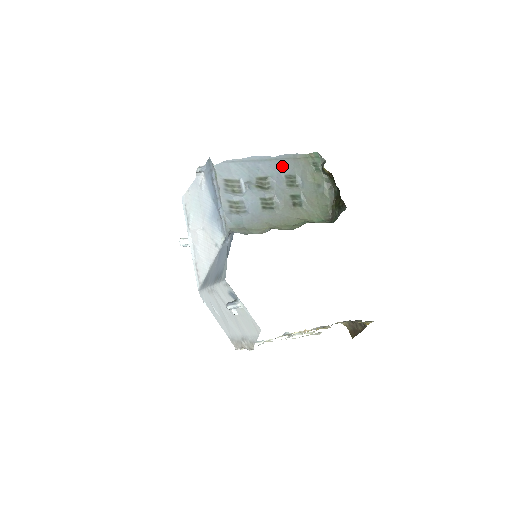
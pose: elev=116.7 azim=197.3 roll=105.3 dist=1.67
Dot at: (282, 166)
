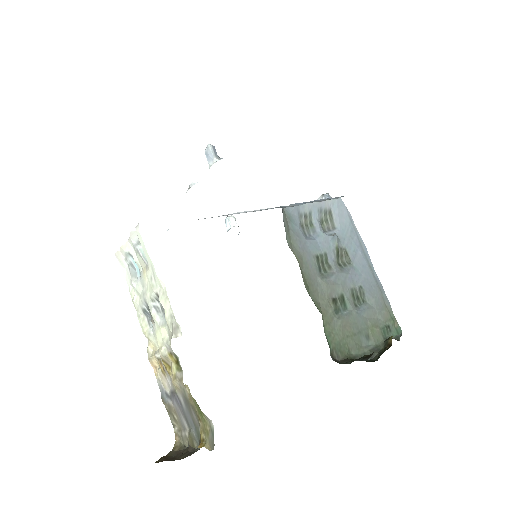
Dot at: (369, 282)
